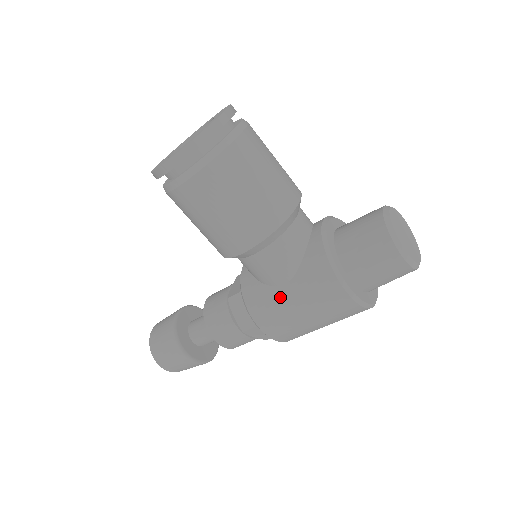
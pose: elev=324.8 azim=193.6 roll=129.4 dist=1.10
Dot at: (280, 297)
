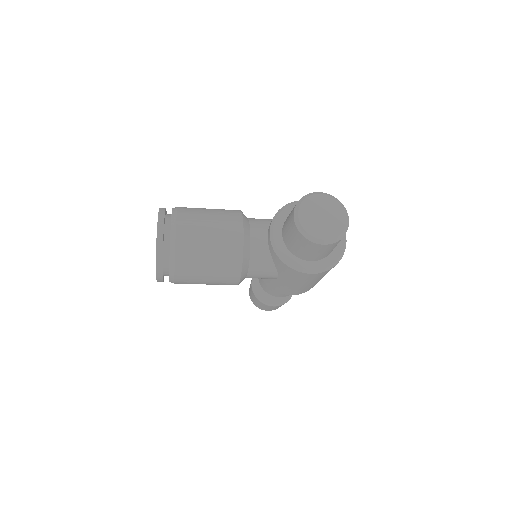
Dot at: (282, 283)
